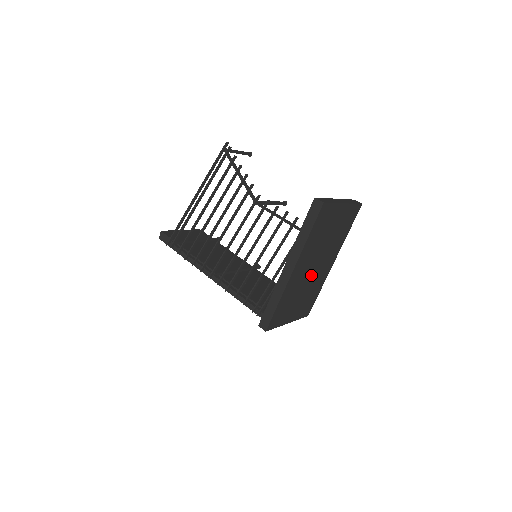
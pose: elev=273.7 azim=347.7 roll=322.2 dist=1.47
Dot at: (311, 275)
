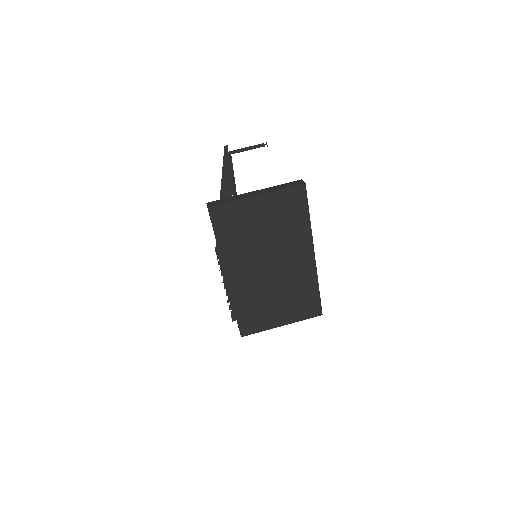
Dot at: (274, 275)
